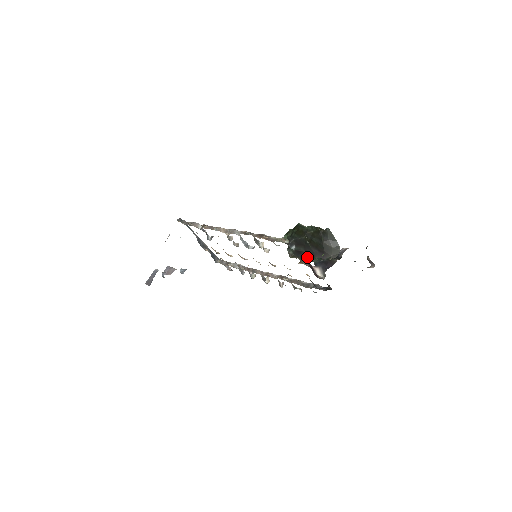
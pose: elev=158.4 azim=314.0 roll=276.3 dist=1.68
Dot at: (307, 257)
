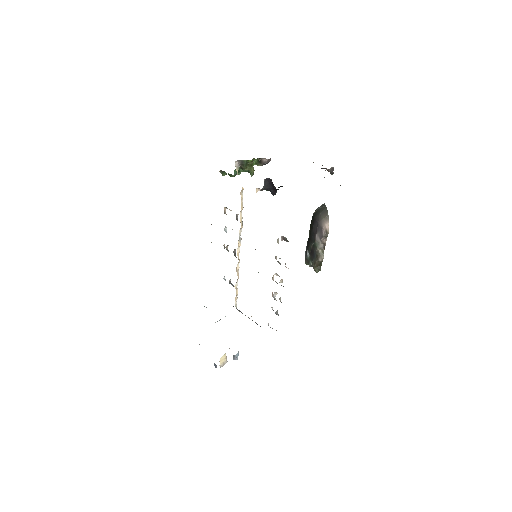
Dot at: (316, 246)
